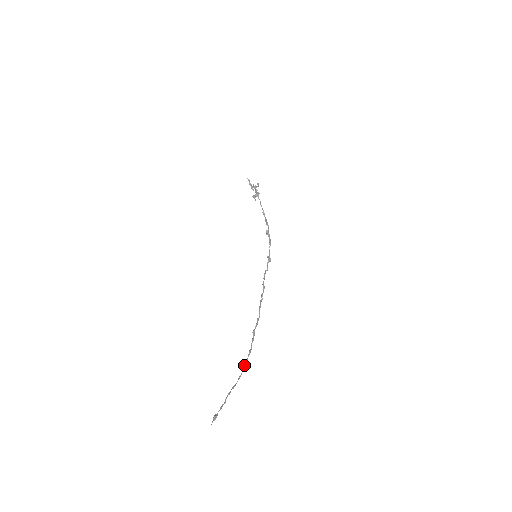
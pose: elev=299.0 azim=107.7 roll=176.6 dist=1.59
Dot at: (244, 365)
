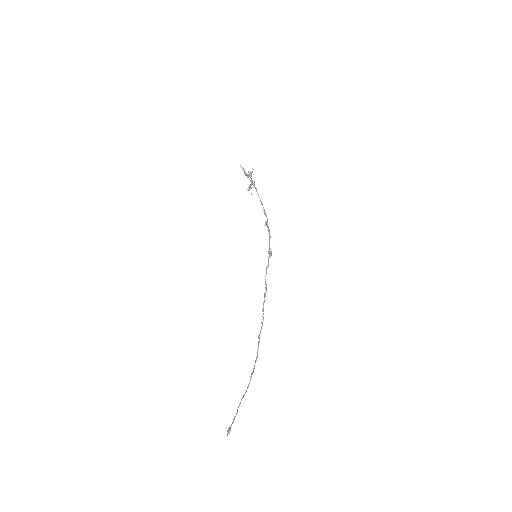
Dot at: (252, 372)
